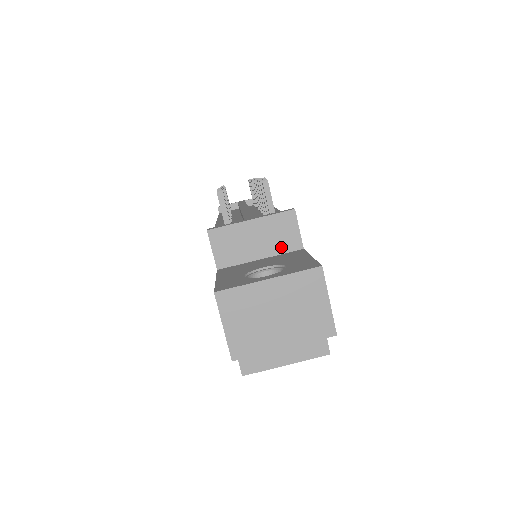
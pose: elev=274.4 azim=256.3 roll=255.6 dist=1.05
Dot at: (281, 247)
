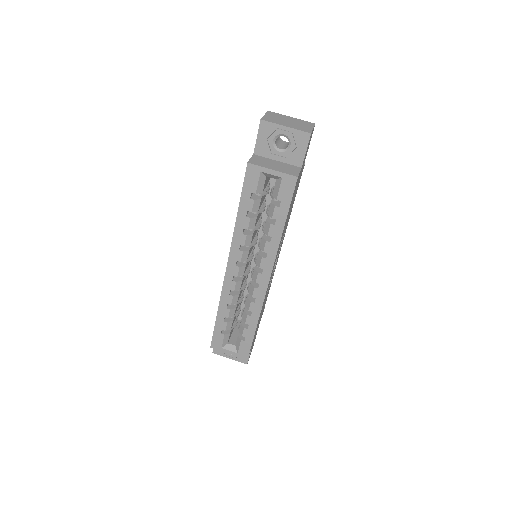
Dot at: occluded
